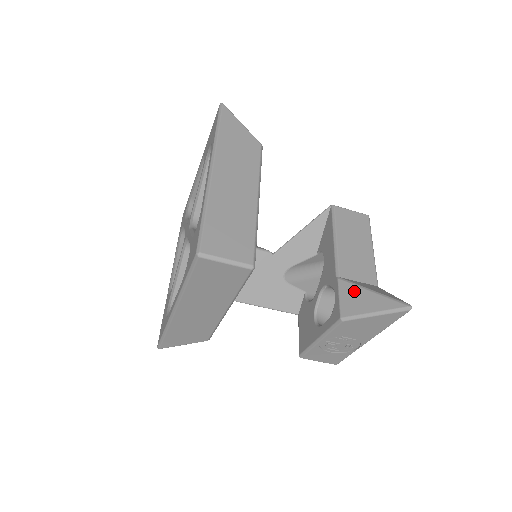
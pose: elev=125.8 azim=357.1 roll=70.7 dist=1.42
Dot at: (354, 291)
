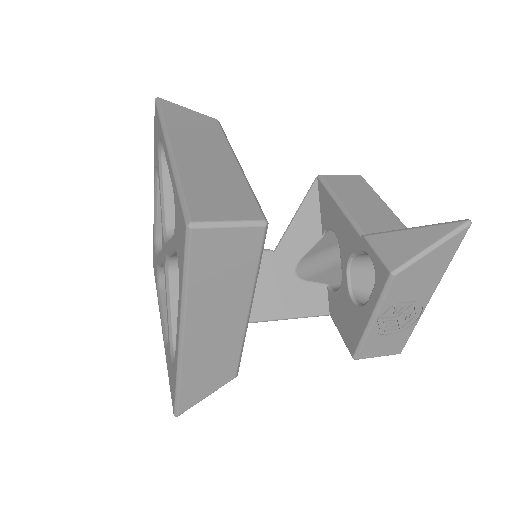
Dot at: (391, 238)
